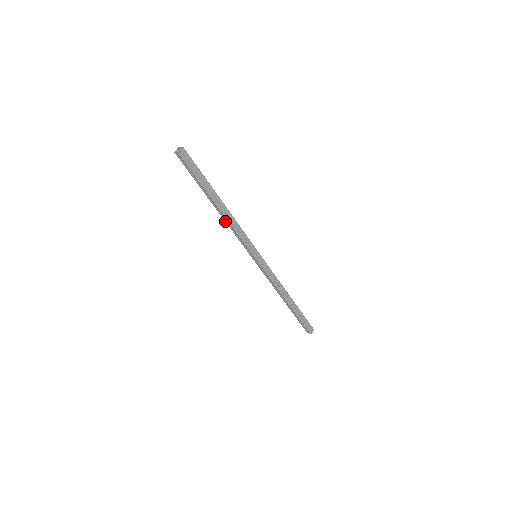
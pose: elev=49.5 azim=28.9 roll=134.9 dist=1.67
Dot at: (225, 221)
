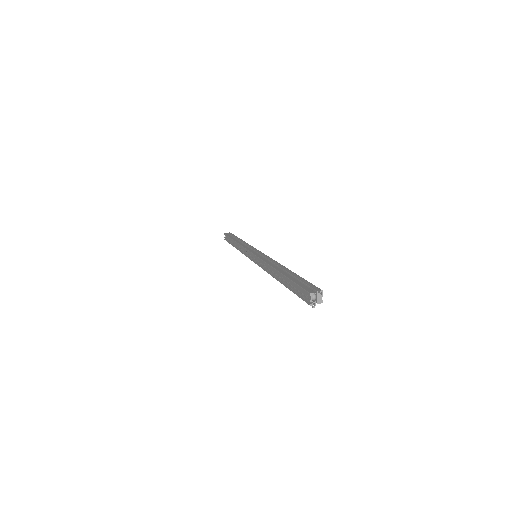
Dot at: (269, 265)
